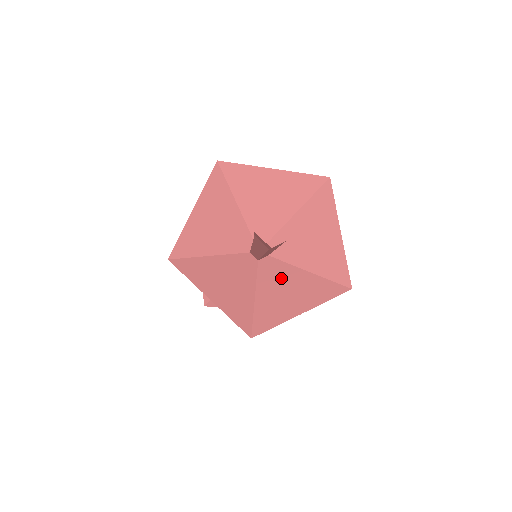
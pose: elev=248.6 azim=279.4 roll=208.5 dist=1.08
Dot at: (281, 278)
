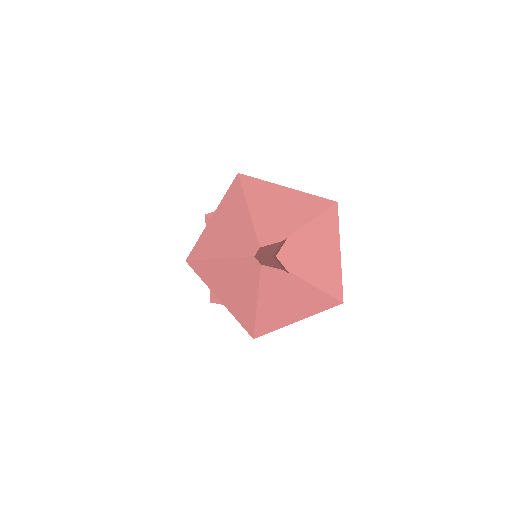
Dot at: (281, 285)
